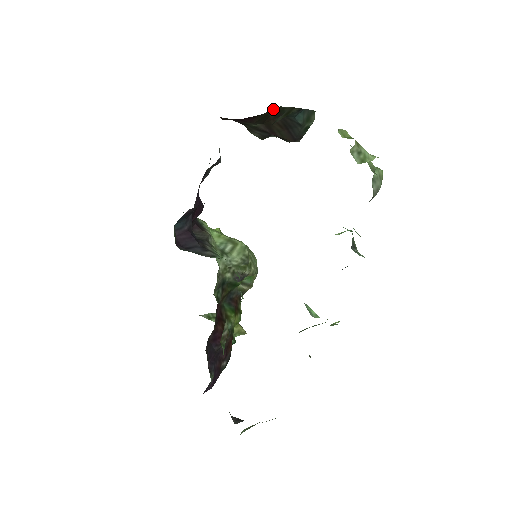
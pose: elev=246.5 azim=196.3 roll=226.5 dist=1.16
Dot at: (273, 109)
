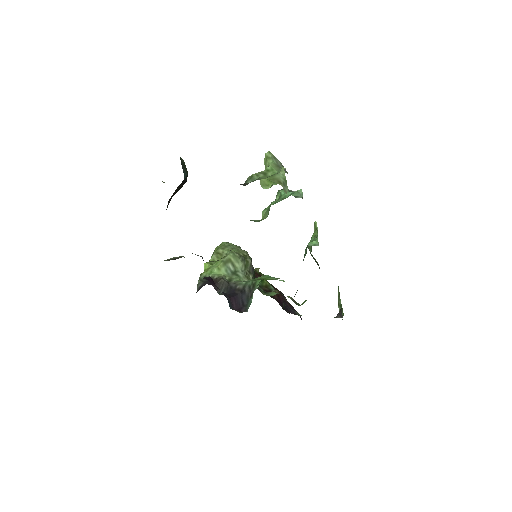
Dot at: occluded
